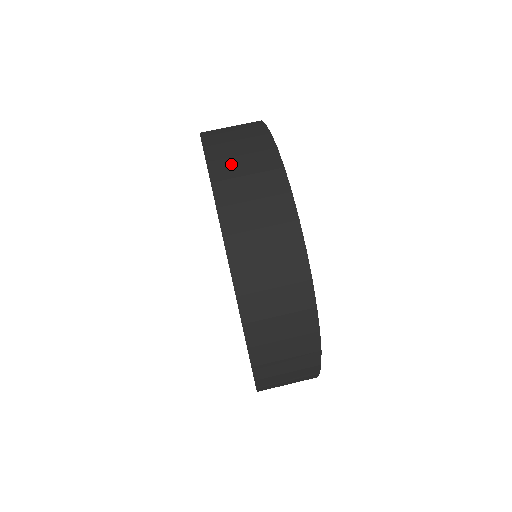
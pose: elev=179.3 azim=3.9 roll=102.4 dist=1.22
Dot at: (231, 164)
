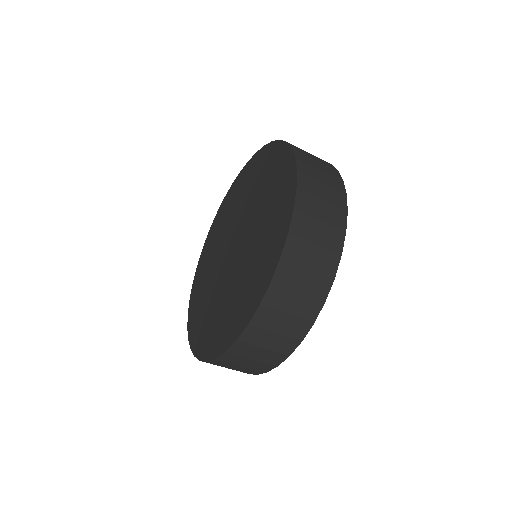
Dot at: occluded
